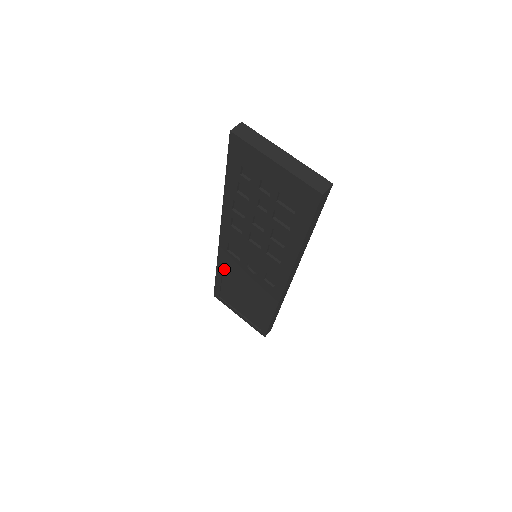
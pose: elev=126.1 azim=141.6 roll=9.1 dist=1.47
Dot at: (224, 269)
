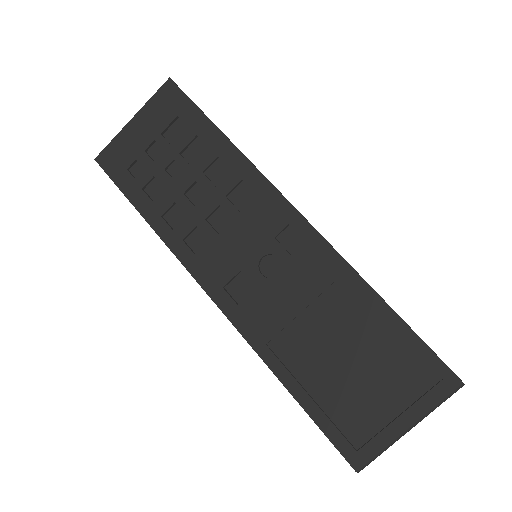
Dot at: (278, 356)
